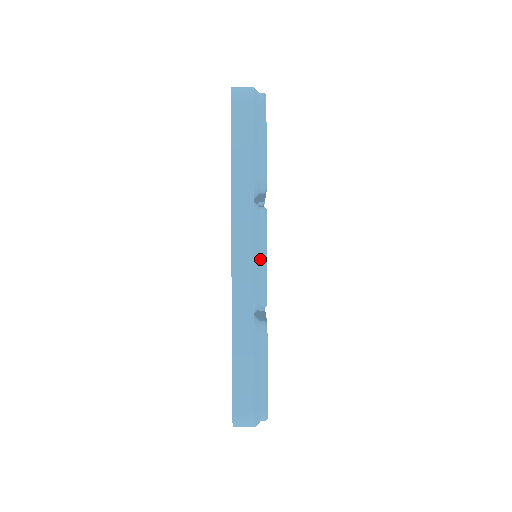
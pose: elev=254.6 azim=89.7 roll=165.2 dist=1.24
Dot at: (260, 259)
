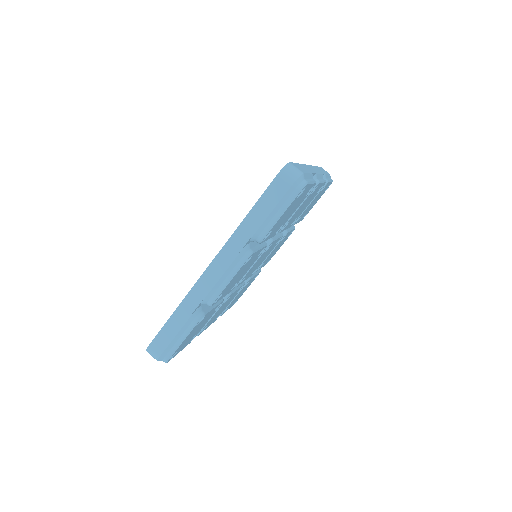
Dot at: (320, 179)
